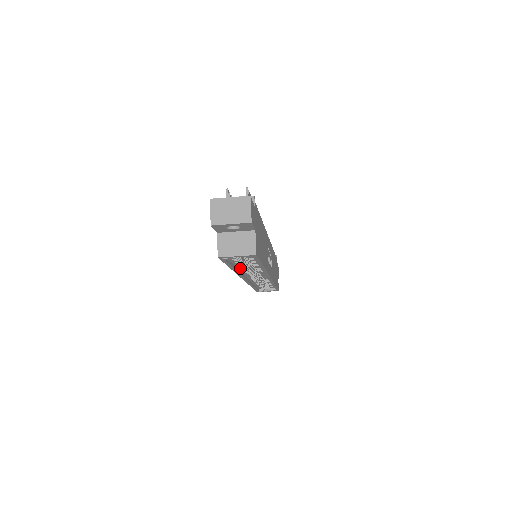
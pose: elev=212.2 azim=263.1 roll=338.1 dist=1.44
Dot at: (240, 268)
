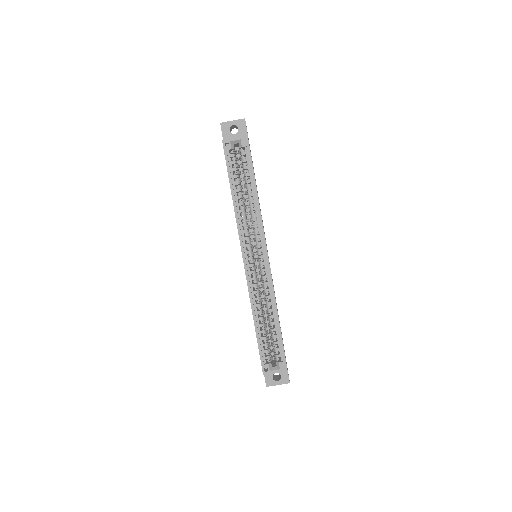
Dot at: (239, 210)
